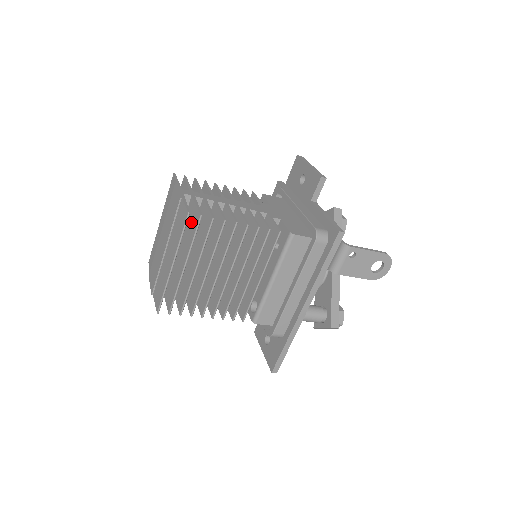
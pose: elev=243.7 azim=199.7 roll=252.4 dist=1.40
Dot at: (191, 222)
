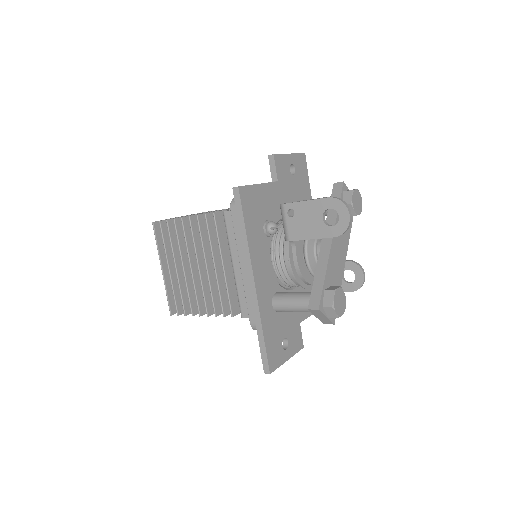
Dot at: occluded
